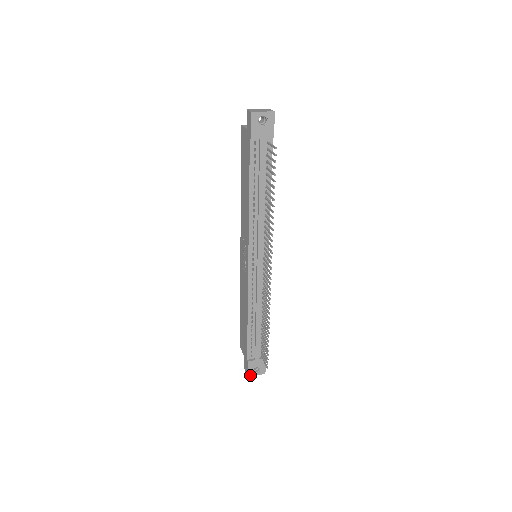
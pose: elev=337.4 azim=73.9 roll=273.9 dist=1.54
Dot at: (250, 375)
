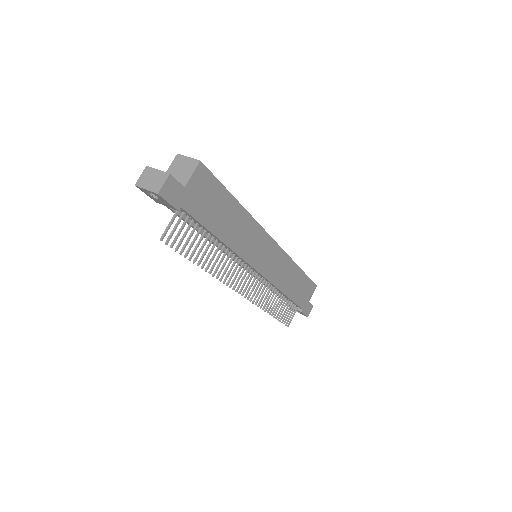
Dot at: (294, 310)
